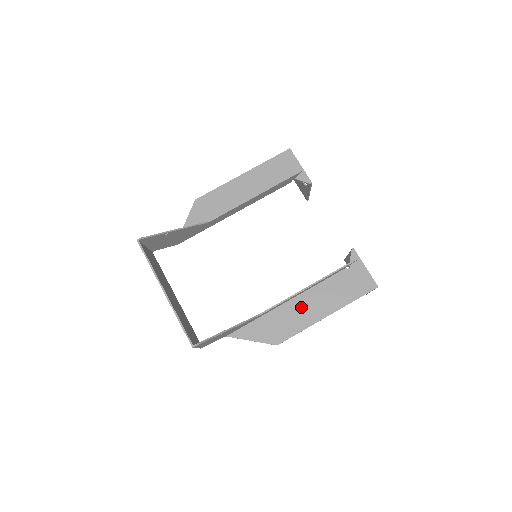
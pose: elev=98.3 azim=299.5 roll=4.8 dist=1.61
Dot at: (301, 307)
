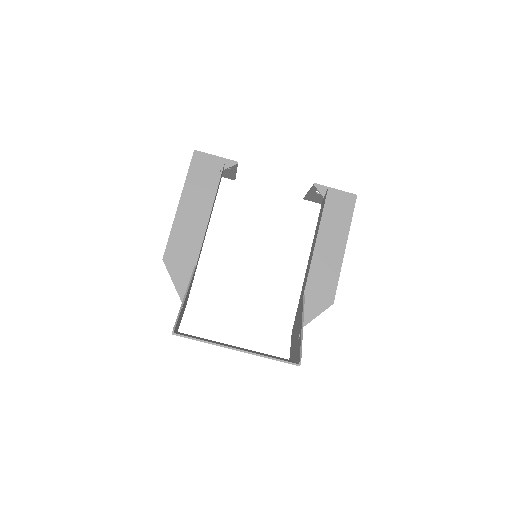
Dot at: (322, 261)
